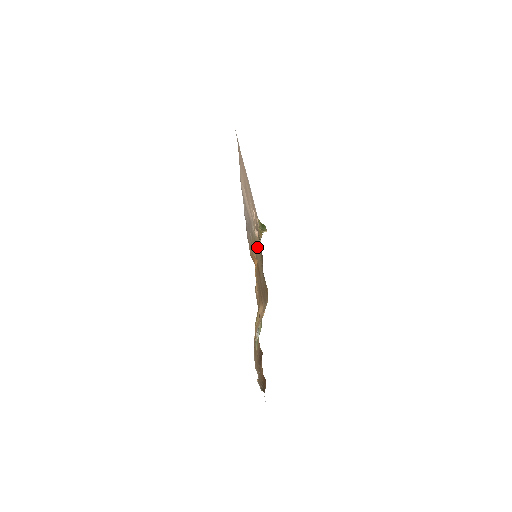
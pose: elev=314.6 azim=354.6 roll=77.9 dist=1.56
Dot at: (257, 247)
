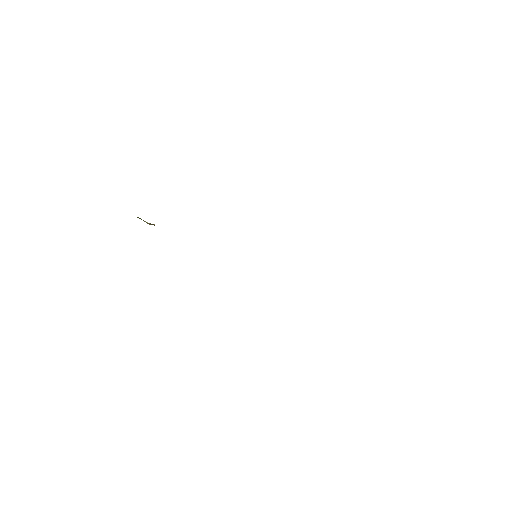
Dot at: occluded
